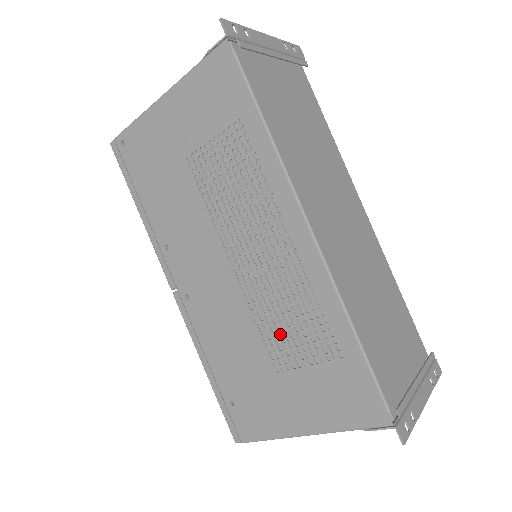
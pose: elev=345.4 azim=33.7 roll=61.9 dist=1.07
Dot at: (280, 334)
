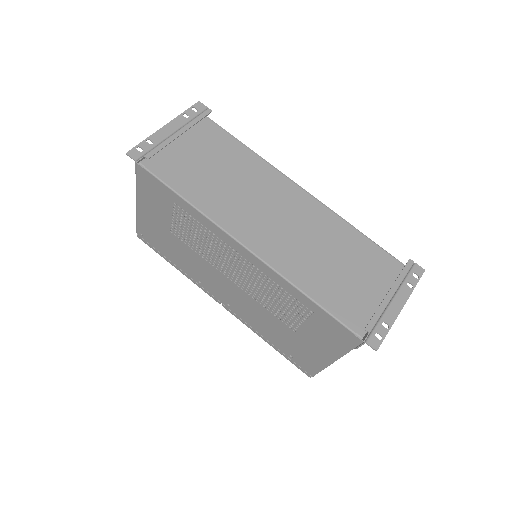
Dot at: occluded
